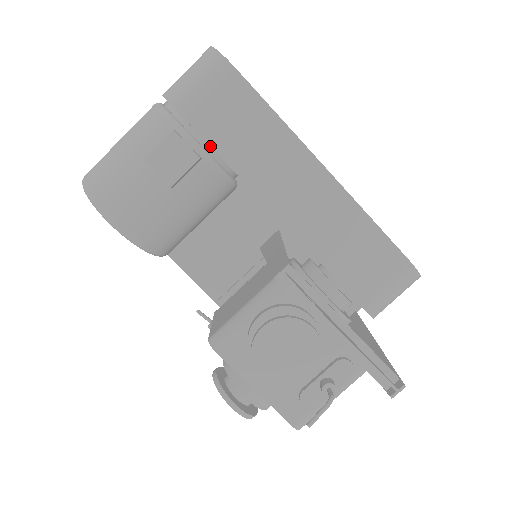
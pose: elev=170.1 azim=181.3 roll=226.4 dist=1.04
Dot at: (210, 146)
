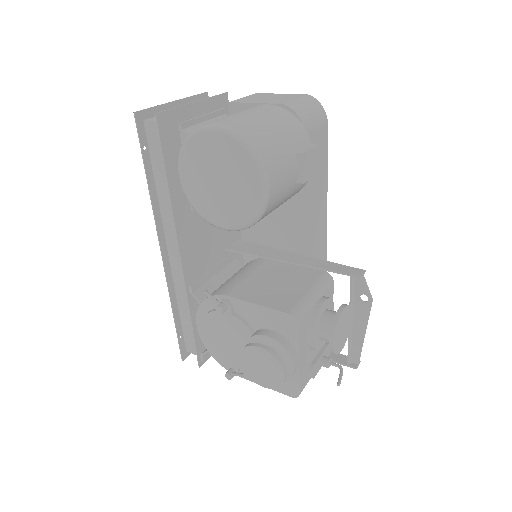
Dot at: occluded
